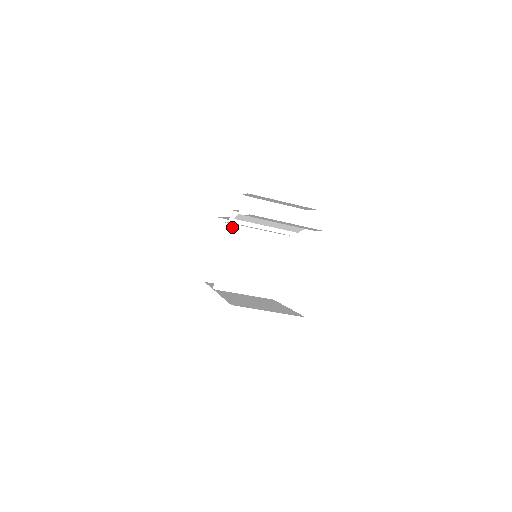
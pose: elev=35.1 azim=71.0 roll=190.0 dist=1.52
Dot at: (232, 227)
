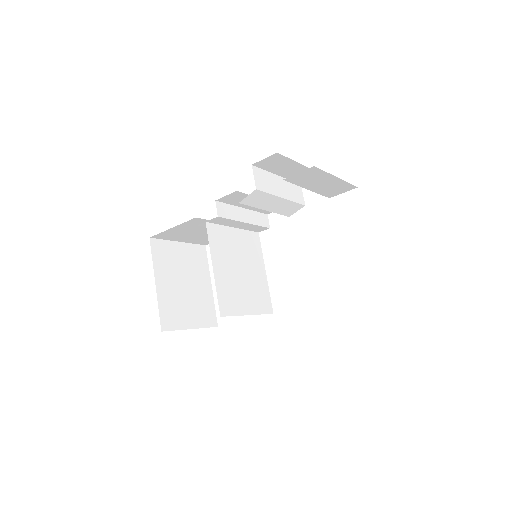
Dot at: (212, 228)
